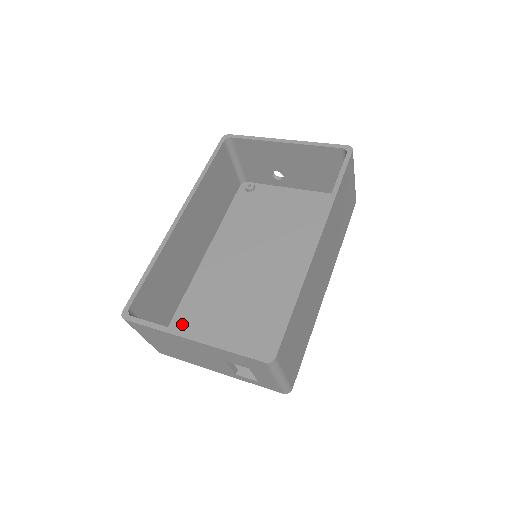
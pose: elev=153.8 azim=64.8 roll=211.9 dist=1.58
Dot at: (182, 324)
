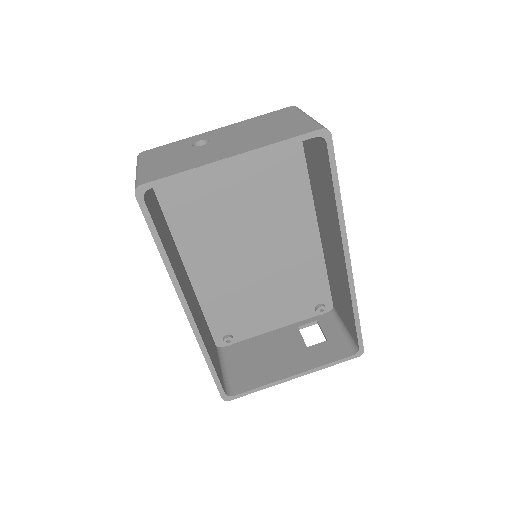
Dot at: (222, 327)
